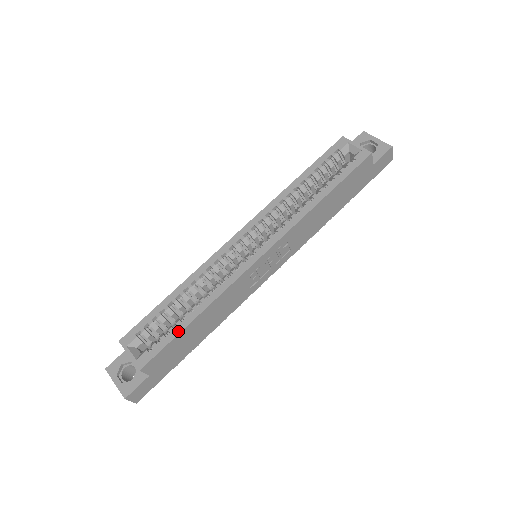
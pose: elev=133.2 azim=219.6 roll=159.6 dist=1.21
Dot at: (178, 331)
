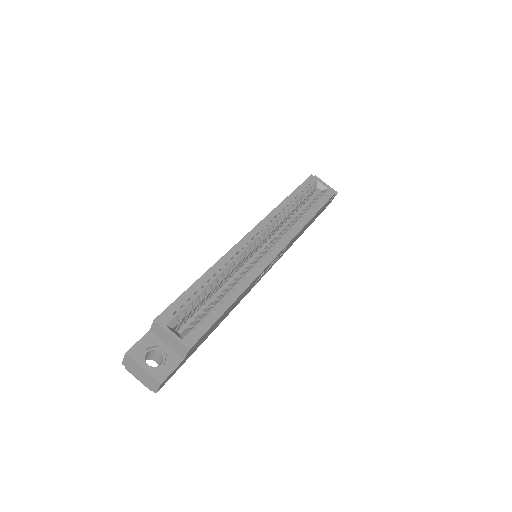
Dot at: (220, 313)
